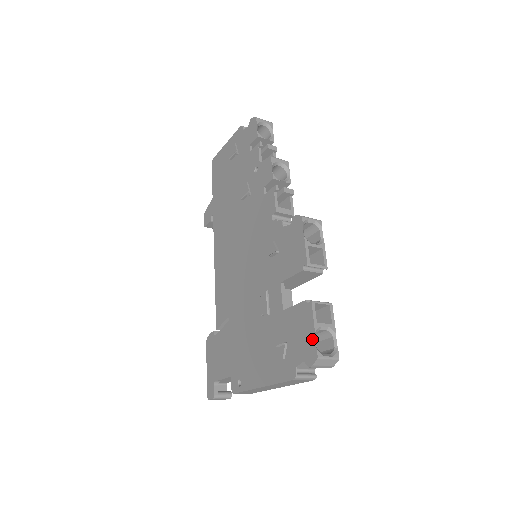
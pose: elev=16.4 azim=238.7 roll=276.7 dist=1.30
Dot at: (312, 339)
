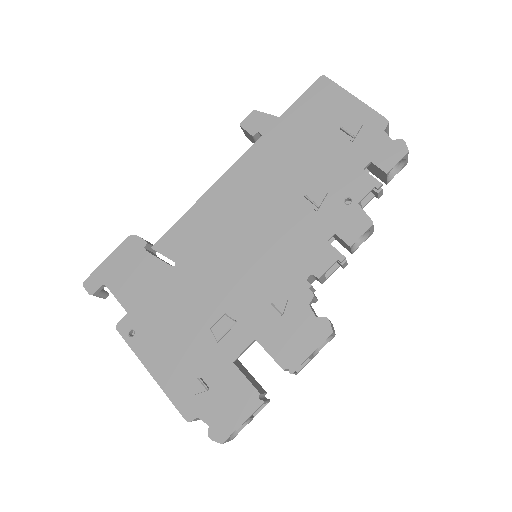
Dot at: (233, 426)
